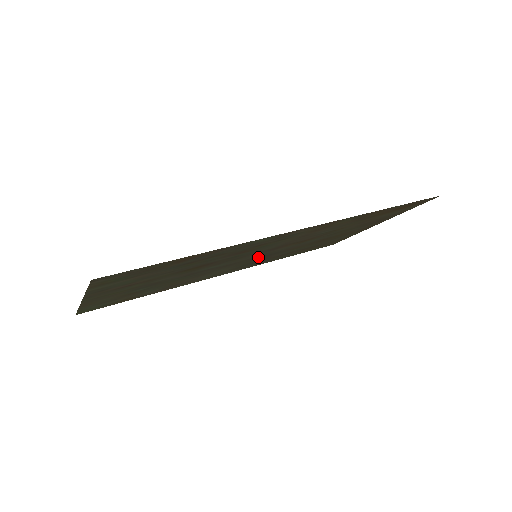
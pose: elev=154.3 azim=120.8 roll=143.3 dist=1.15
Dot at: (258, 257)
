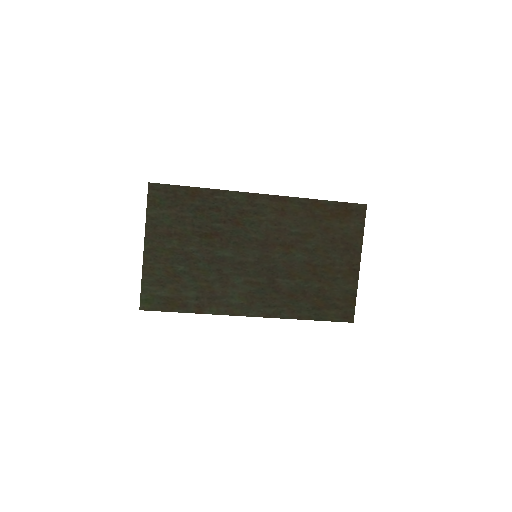
Dot at: (262, 268)
